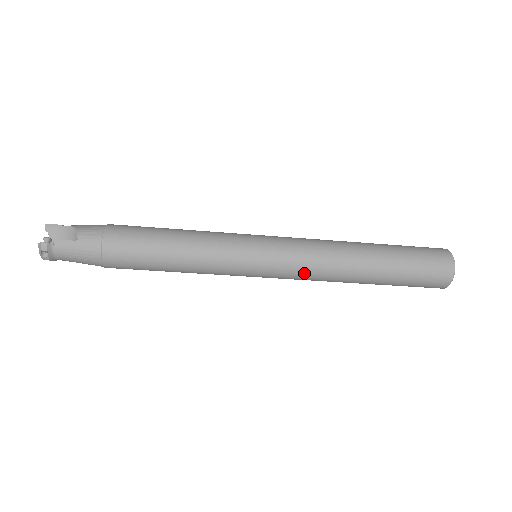
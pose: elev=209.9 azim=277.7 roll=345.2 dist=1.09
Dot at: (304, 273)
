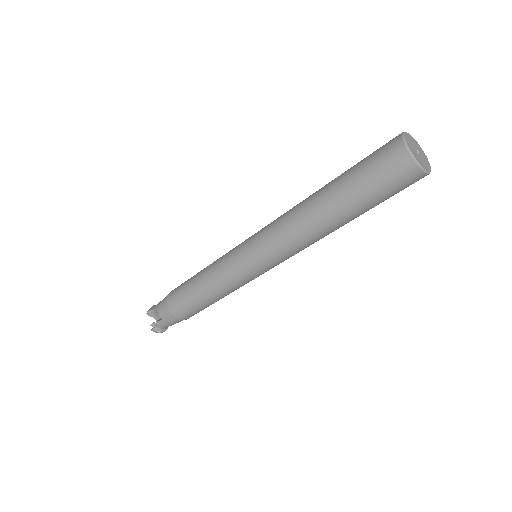
Dot at: (291, 254)
